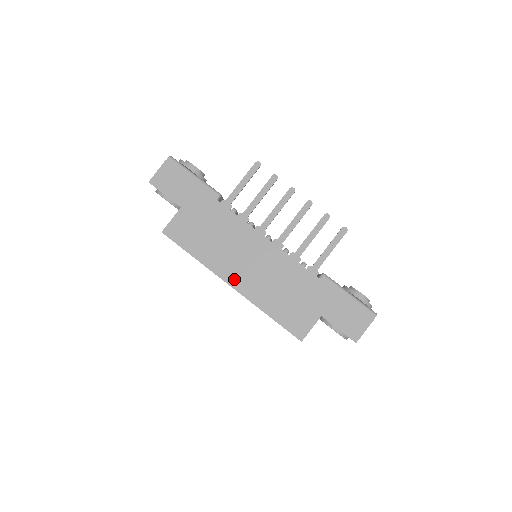
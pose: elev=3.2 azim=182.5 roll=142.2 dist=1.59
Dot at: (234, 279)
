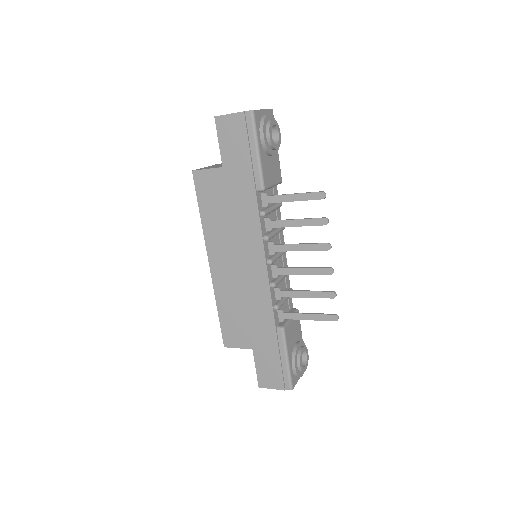
Dot at: (216, 262)
